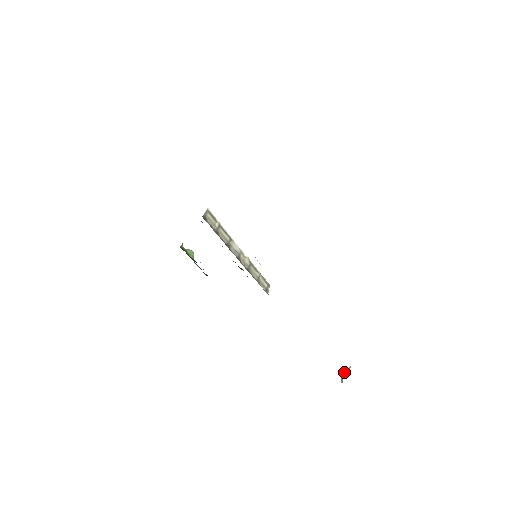
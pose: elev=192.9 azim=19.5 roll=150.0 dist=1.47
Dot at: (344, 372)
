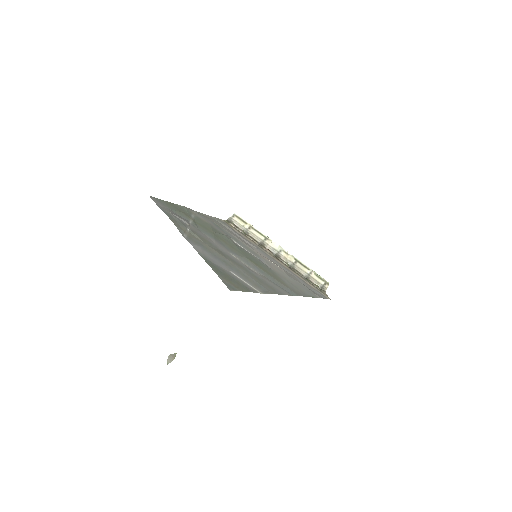
Dot at: (172, 356)
